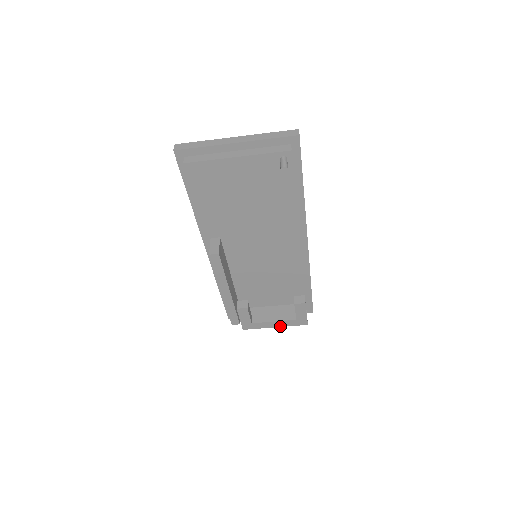
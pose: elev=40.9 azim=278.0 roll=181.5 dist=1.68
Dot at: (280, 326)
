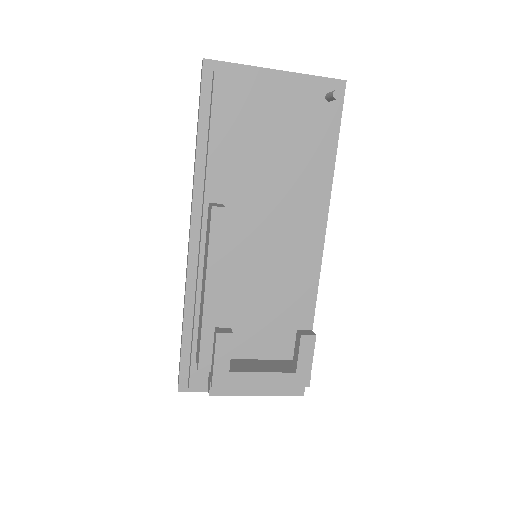
Dot at: (269, 385)
